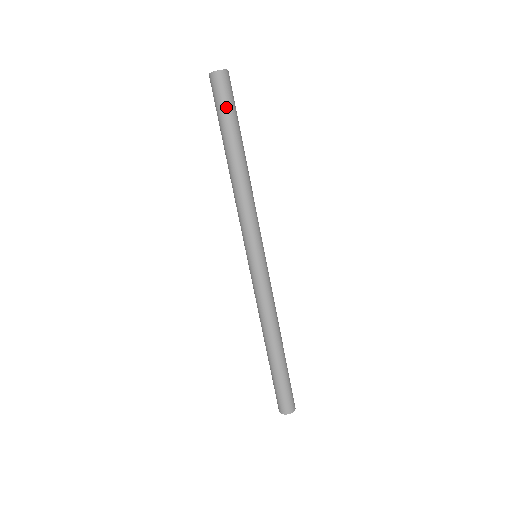
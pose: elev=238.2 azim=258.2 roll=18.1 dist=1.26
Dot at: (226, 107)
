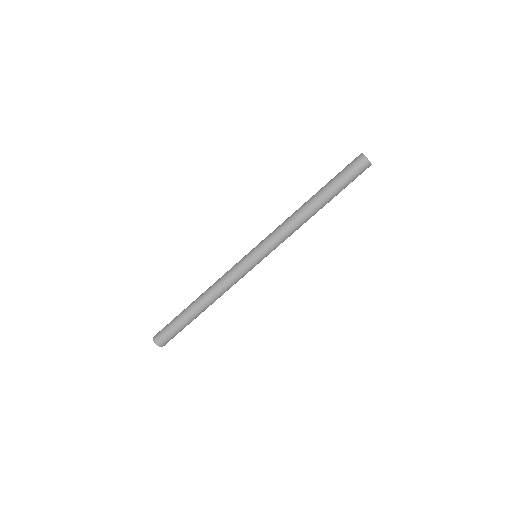
Dot at: (348, 179)
